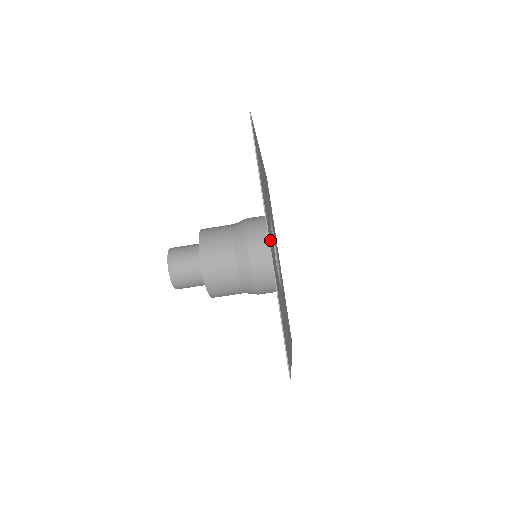
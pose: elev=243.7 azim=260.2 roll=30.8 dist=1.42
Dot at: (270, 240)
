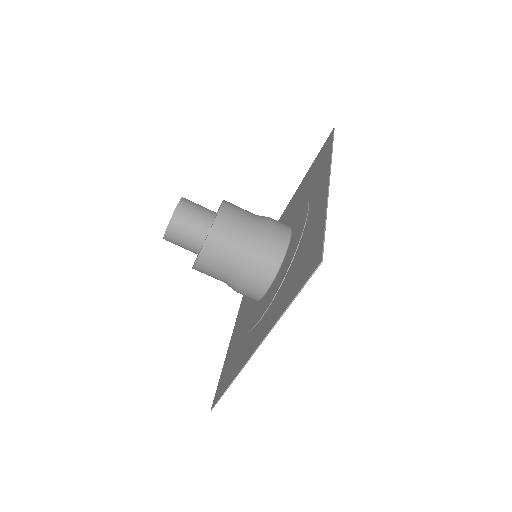
Dot at: occluded
